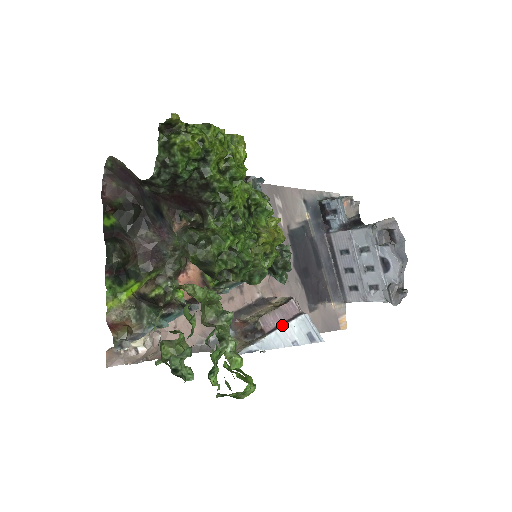
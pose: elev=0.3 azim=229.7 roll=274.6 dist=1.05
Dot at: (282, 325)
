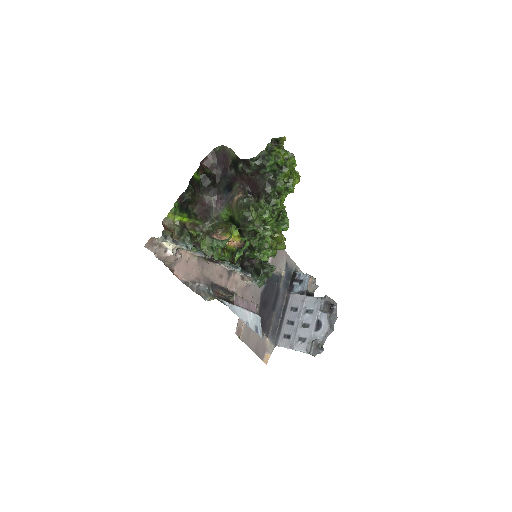
Dot at: (245, 308)
